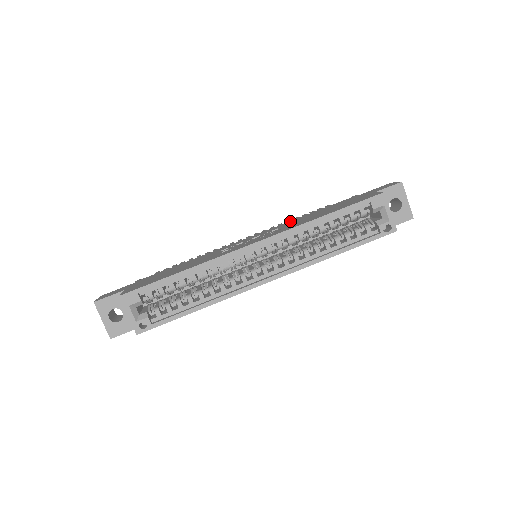
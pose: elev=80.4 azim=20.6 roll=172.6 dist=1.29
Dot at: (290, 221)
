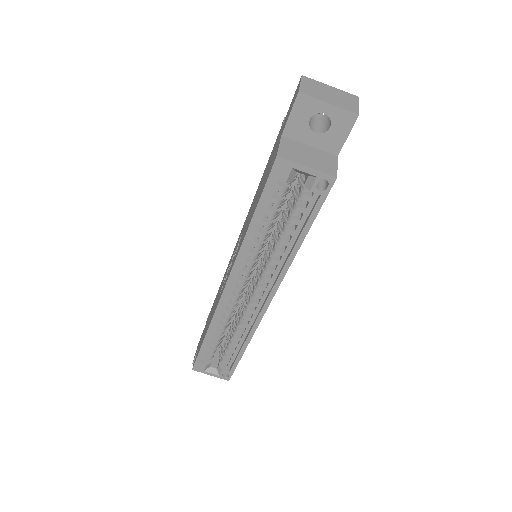
Dot at: occluded
